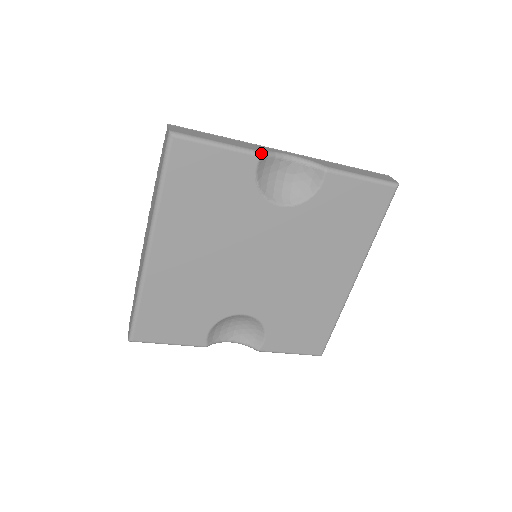
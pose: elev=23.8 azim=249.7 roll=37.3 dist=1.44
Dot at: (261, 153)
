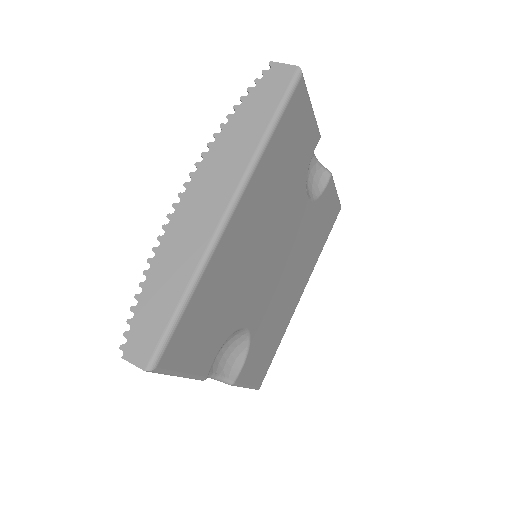
Dot at: (320, 135)
